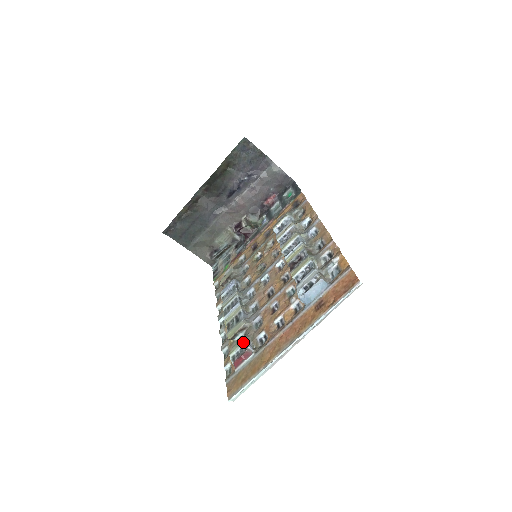
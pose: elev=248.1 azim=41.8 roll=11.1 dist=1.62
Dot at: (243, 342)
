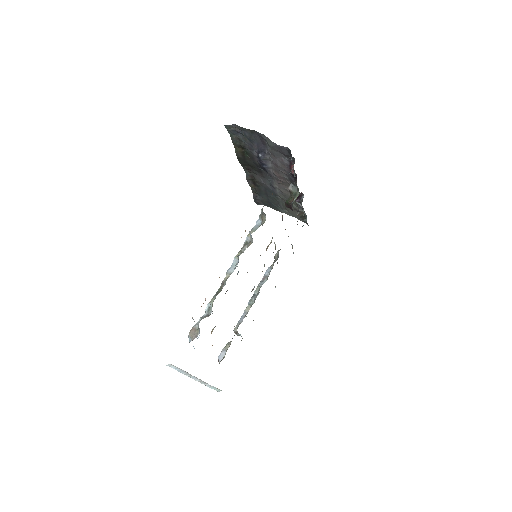
Dot at: (222, 350)
